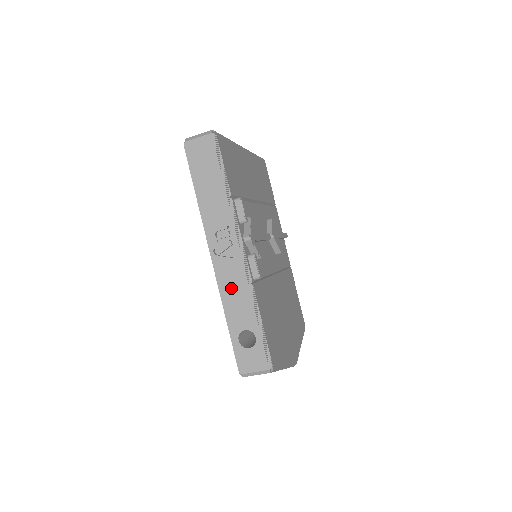
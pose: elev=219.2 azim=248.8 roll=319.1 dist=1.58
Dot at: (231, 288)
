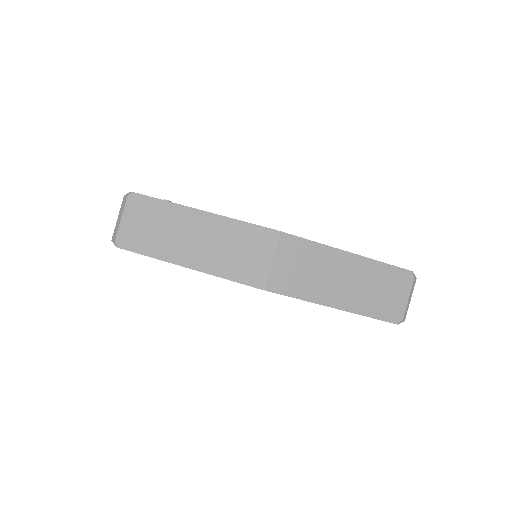
Dot at: occluded
